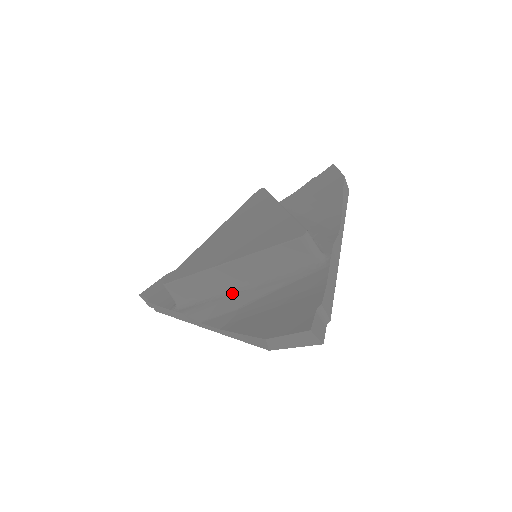
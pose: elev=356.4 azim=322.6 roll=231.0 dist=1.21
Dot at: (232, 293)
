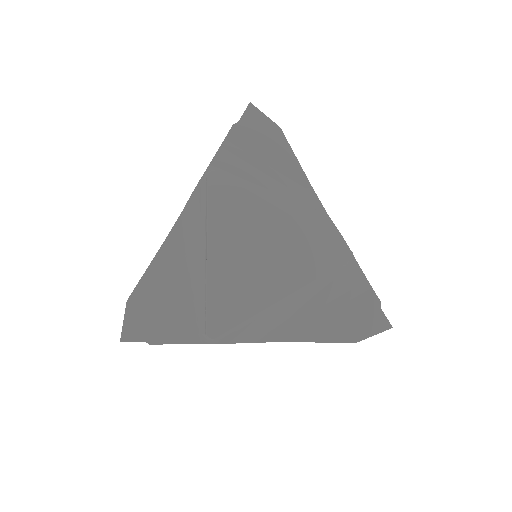
Dot at: (274, 308)
